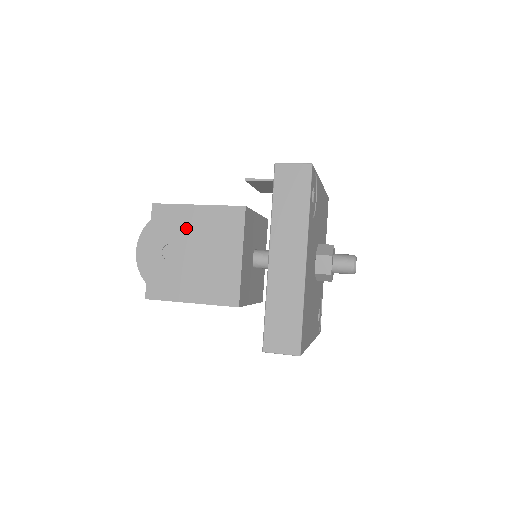
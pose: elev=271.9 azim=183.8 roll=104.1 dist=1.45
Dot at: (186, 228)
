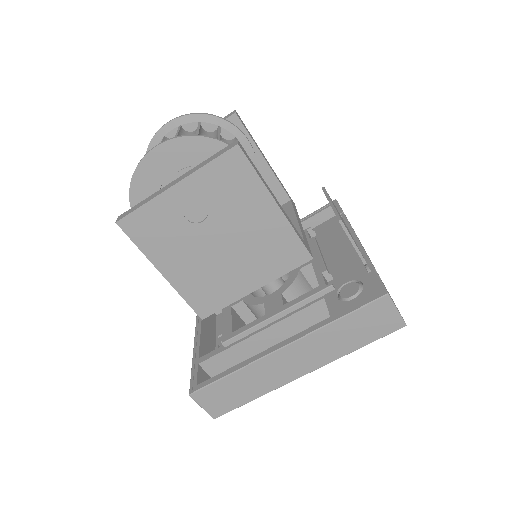
Dot at: (240, 212)
